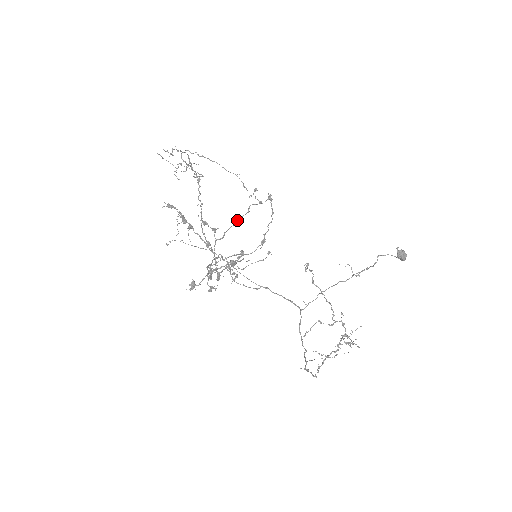
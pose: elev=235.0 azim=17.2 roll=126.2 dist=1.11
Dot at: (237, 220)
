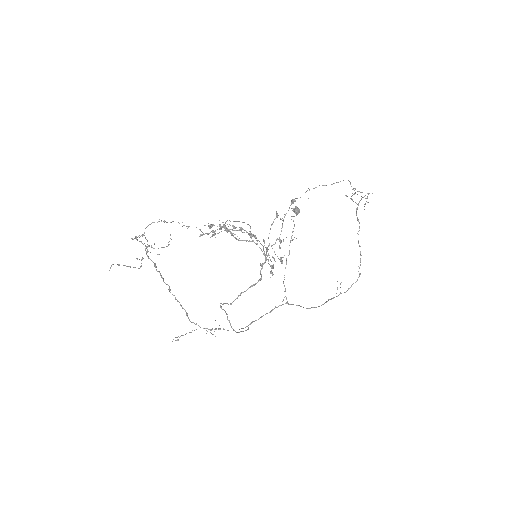
Dot at: occluded
